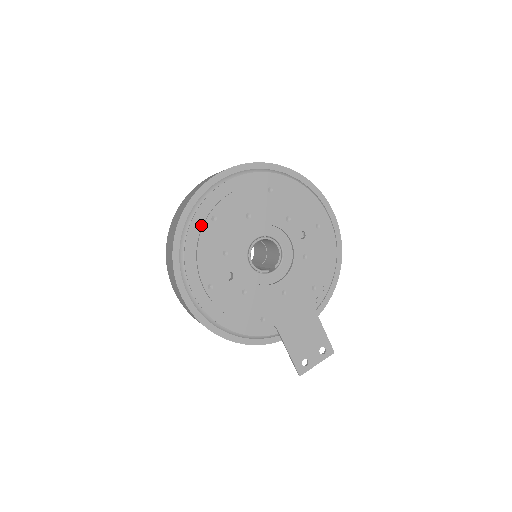
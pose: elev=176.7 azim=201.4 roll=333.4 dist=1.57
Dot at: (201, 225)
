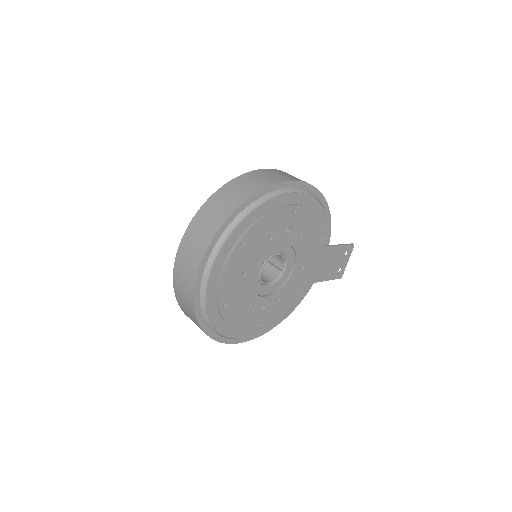
Dot at: (219, 316)
